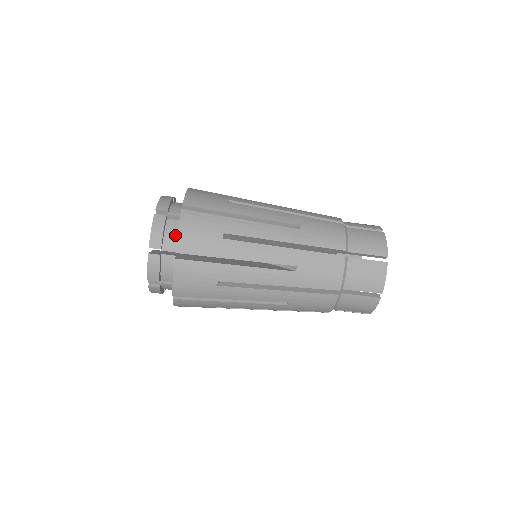
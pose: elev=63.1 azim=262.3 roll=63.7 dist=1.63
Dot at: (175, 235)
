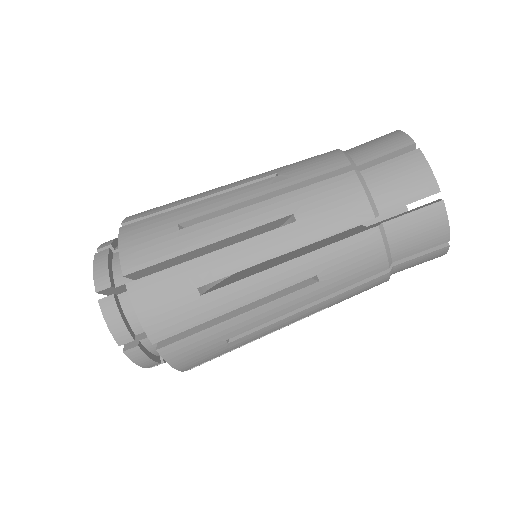
Dot at: occluded
